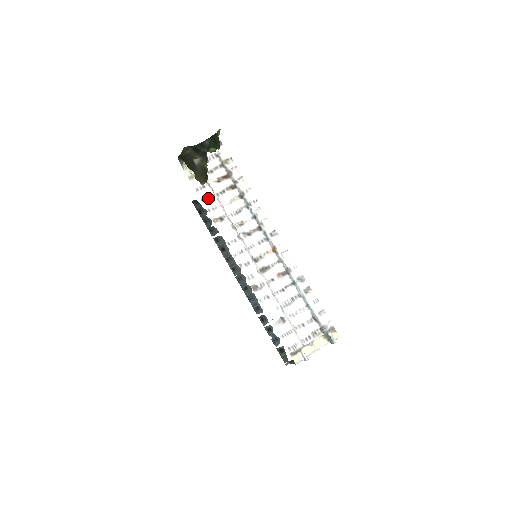
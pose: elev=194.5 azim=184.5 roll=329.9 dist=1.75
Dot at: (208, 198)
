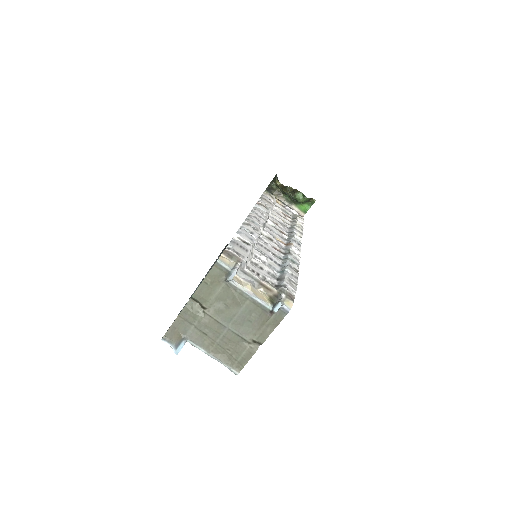
Dot at: (267, 201)
